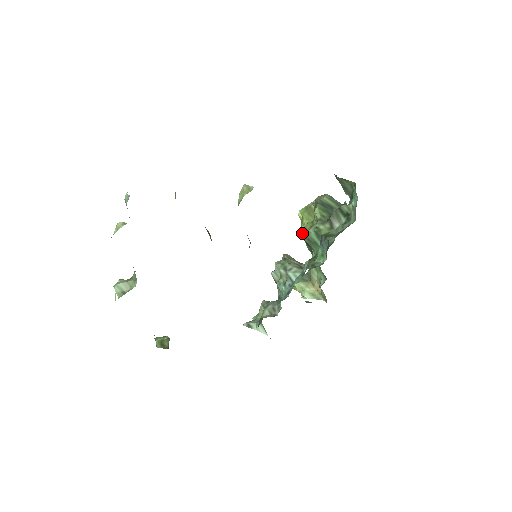
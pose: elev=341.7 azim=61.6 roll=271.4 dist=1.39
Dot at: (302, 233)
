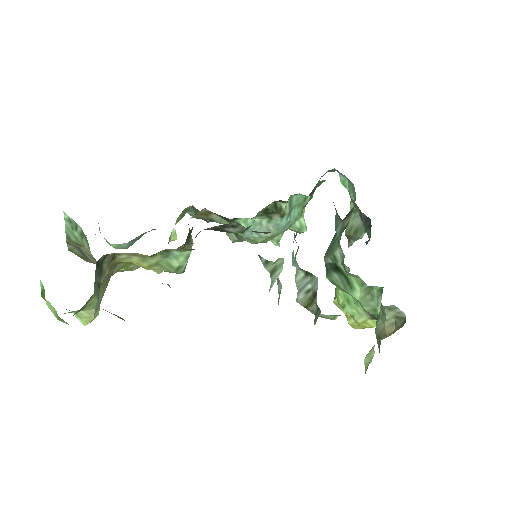
Dot at: (326, 270)
